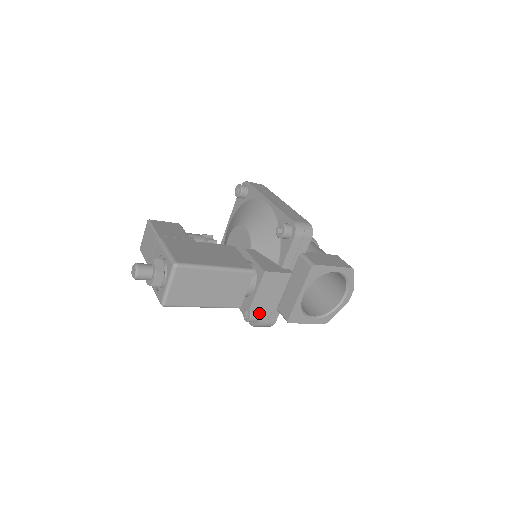
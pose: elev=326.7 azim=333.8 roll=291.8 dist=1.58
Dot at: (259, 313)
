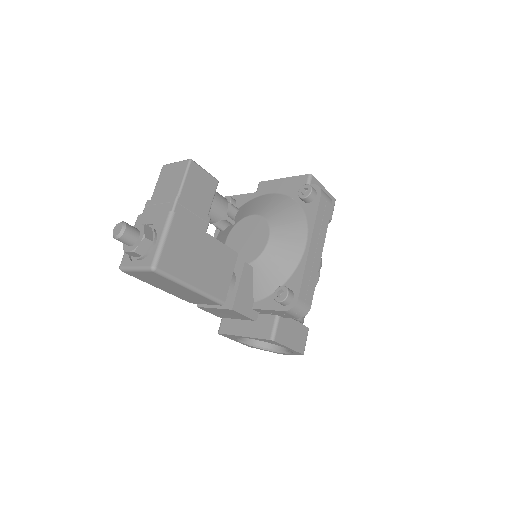
Dot at: occluded
